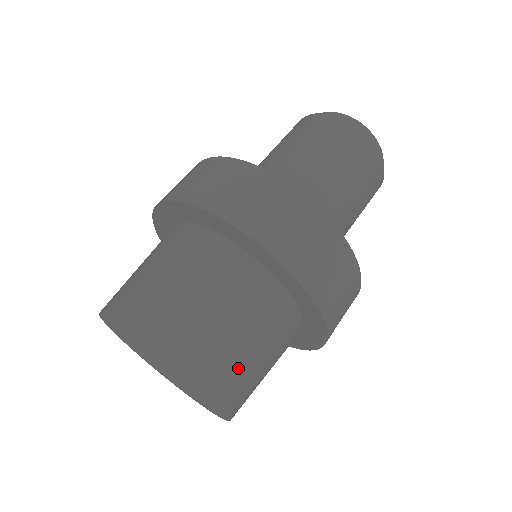
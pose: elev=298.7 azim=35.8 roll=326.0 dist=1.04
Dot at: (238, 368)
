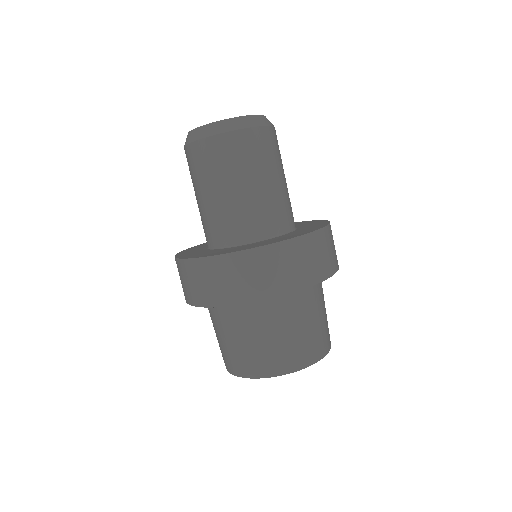
Dot at: occluded
